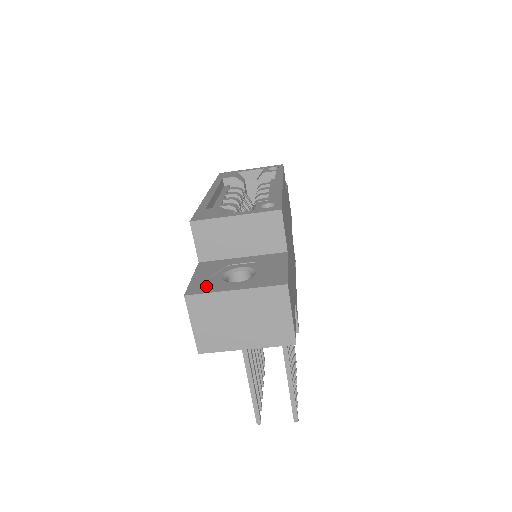
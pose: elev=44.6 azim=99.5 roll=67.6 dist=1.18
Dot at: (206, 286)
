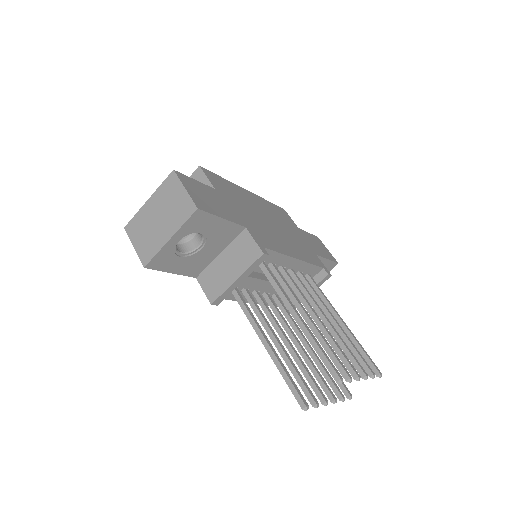
Dot at: occluded
